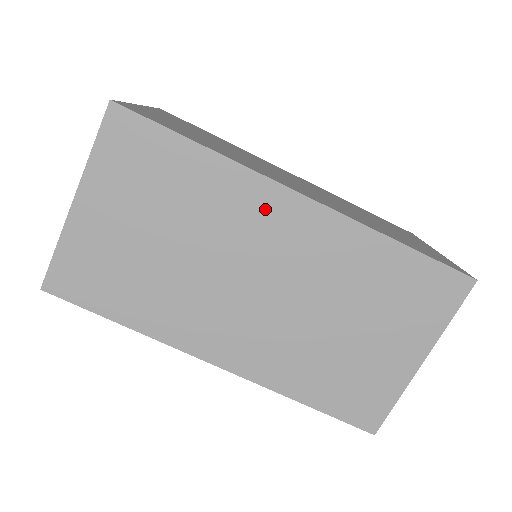
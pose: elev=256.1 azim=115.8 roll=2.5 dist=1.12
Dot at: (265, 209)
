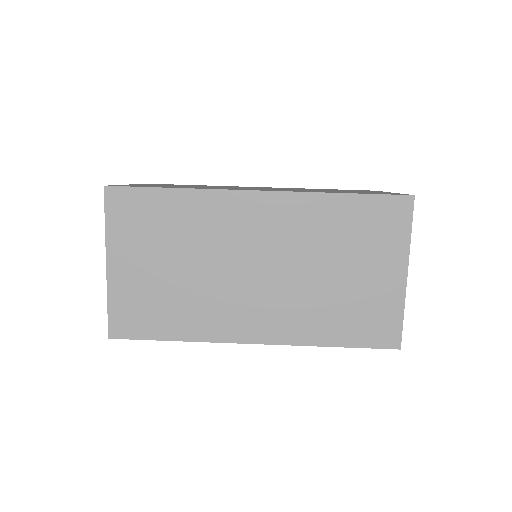
Dot at: occluded
